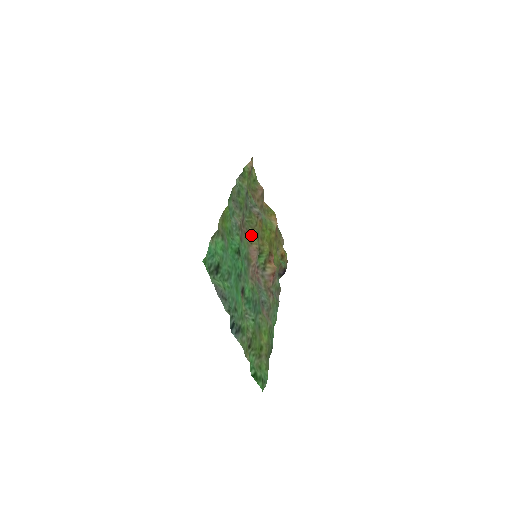
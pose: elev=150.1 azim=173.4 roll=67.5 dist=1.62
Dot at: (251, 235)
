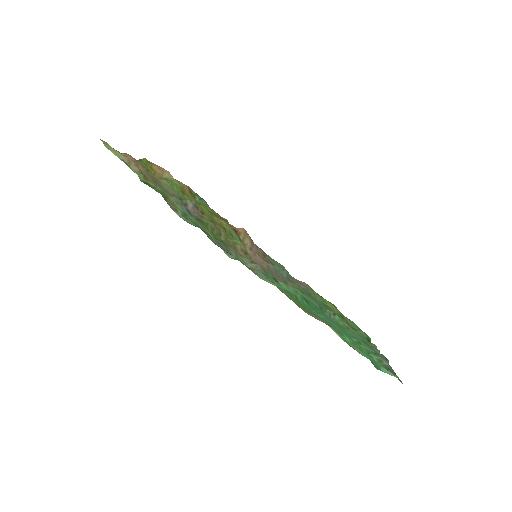
Dot at: (231, 243)
